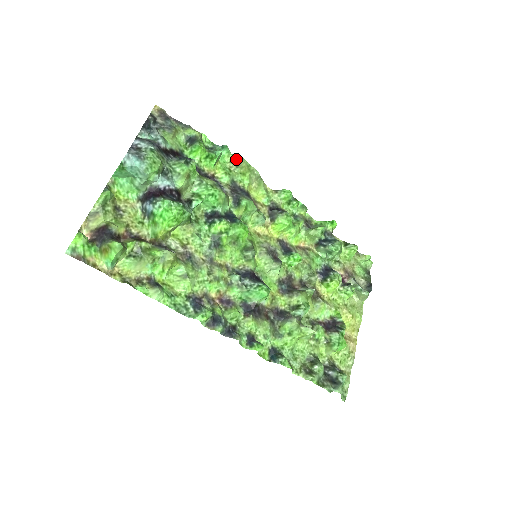
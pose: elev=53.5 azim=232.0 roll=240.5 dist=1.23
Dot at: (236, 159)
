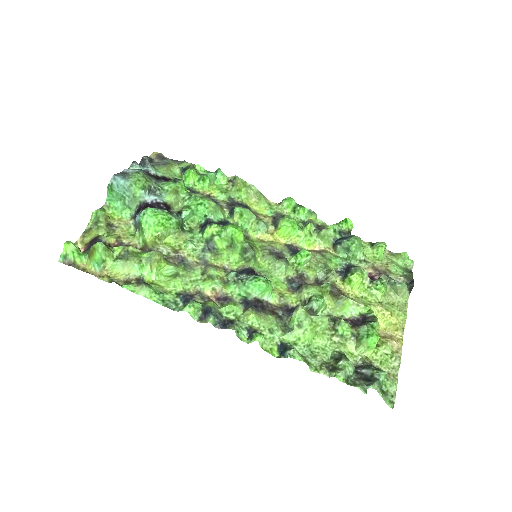
Dot at: (231, 179)
